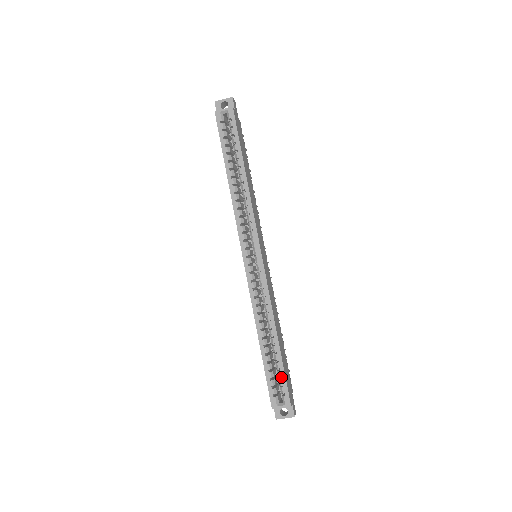
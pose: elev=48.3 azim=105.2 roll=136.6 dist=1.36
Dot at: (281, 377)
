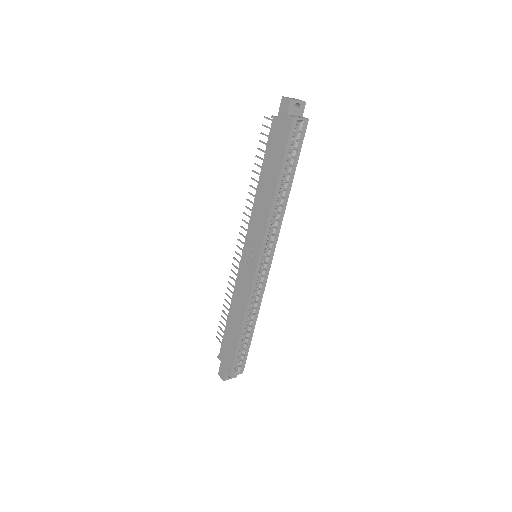
Dot at: (241, 353)
